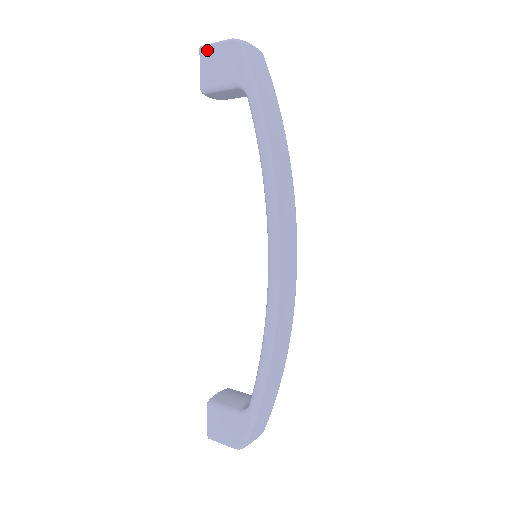
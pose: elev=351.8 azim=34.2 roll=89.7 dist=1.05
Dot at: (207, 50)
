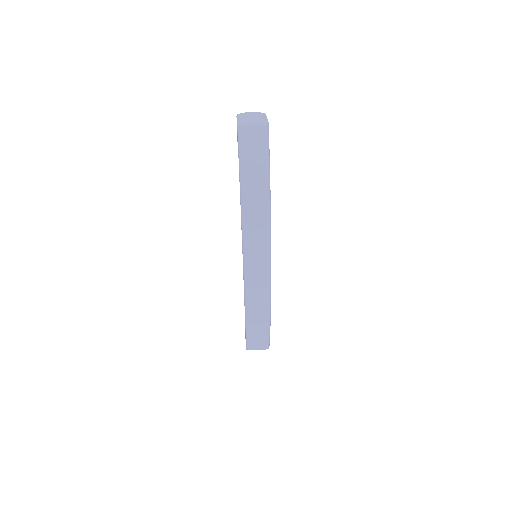
Dot at: occluded
